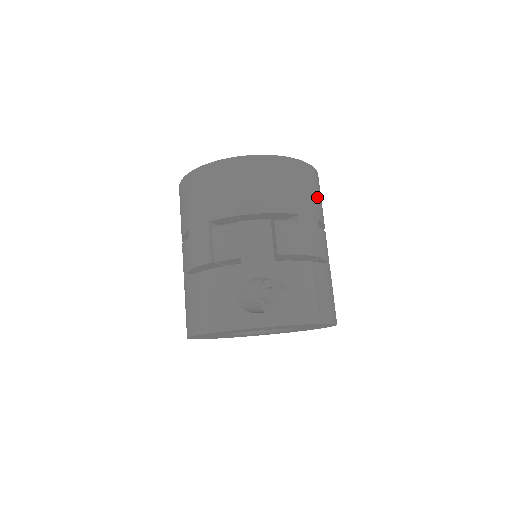
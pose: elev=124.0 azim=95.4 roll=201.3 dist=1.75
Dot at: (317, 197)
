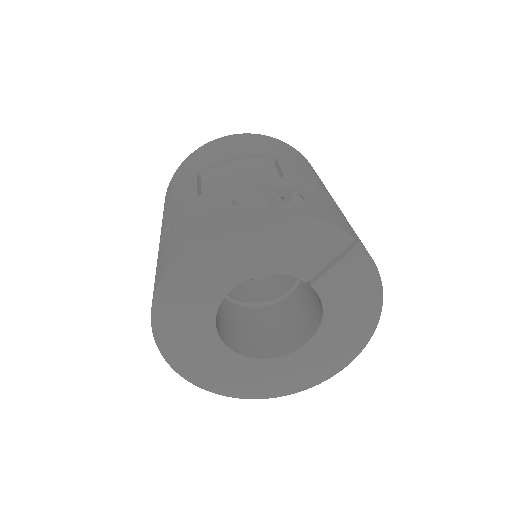
Dot at: occluded
